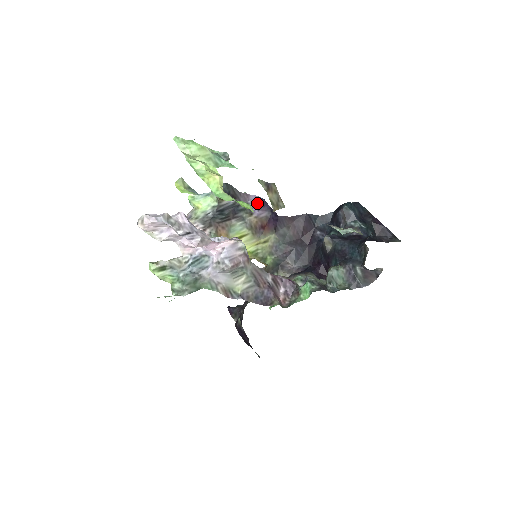
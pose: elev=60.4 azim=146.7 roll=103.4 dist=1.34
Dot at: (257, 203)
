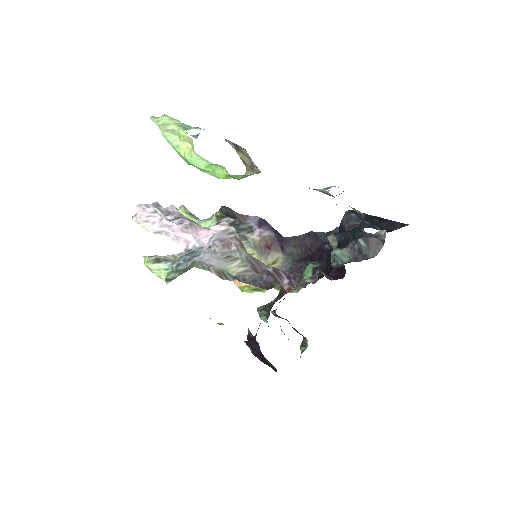
Dot at: (257, 222)
